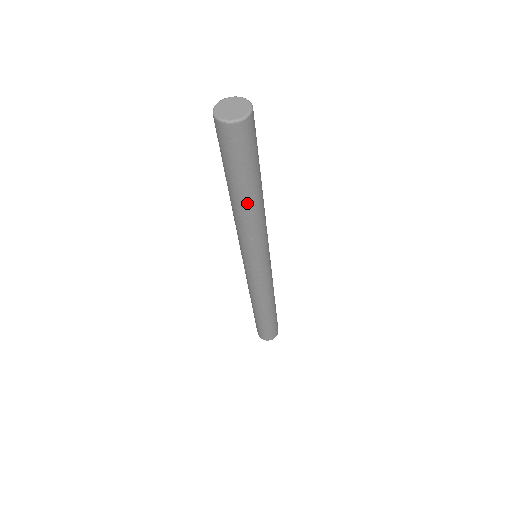
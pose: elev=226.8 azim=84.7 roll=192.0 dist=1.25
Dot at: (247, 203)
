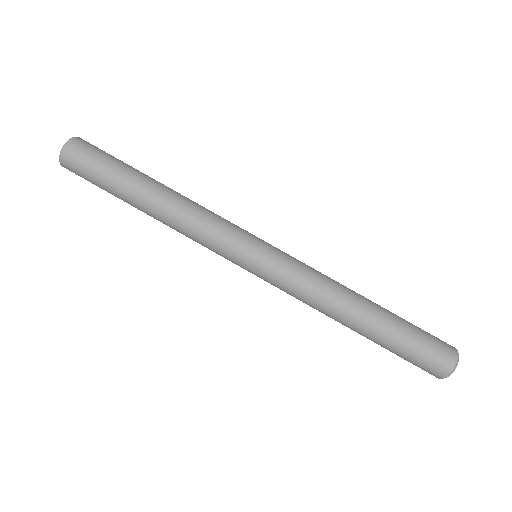
Dot at: (153, 193)
